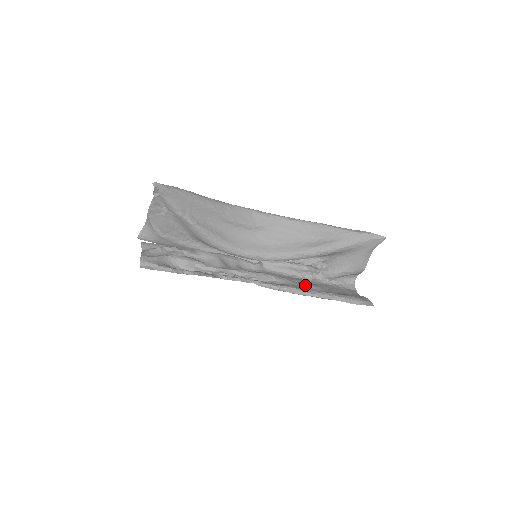
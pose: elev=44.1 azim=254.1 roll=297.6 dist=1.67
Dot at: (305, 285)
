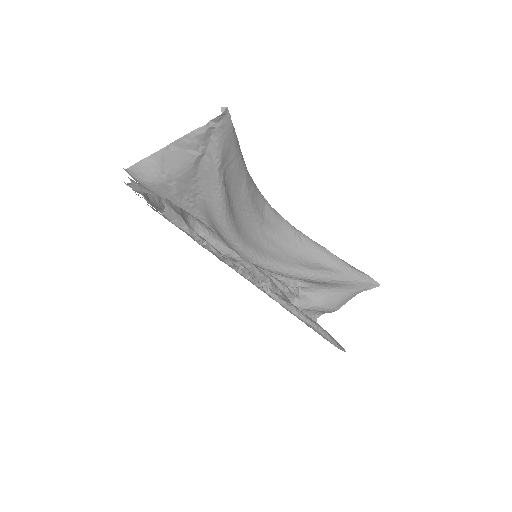
Dot at: occluded
